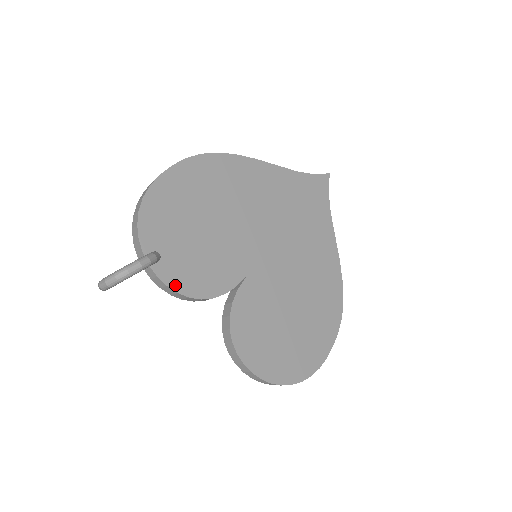
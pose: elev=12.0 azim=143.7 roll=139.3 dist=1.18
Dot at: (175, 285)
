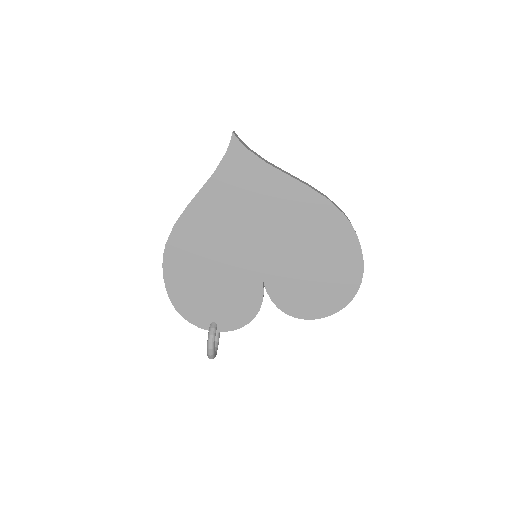
Dot at: (236, 326)
